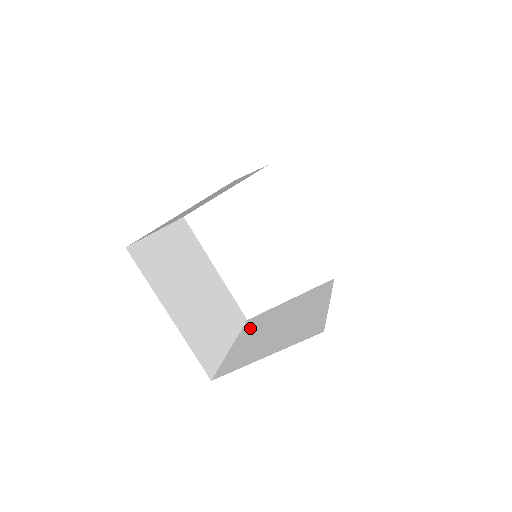
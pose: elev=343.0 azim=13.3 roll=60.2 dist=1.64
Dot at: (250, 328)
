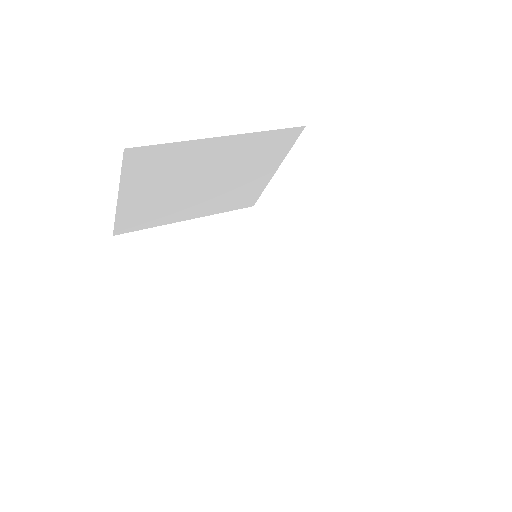
Dot at: occluded
